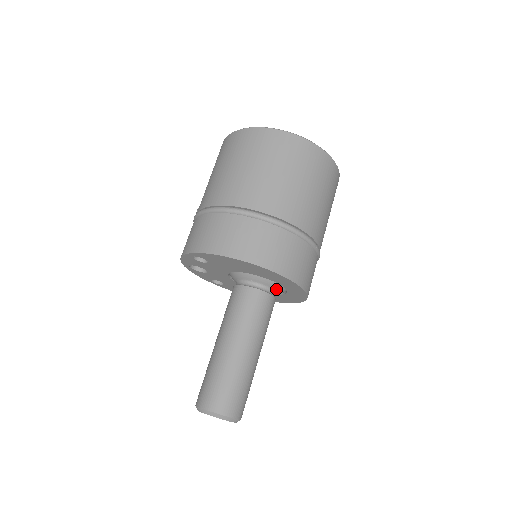
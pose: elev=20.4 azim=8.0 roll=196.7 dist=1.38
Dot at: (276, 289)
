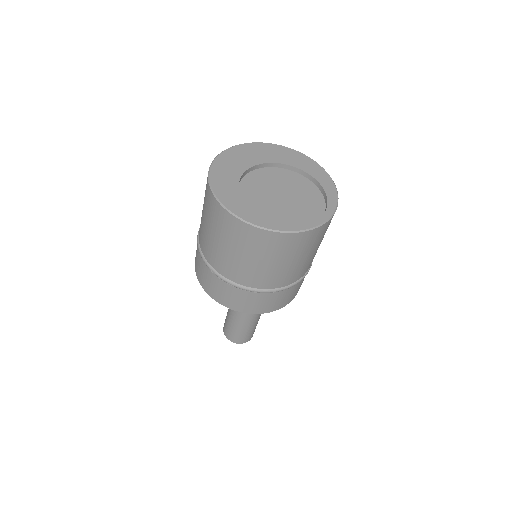
Dot at: occluded
